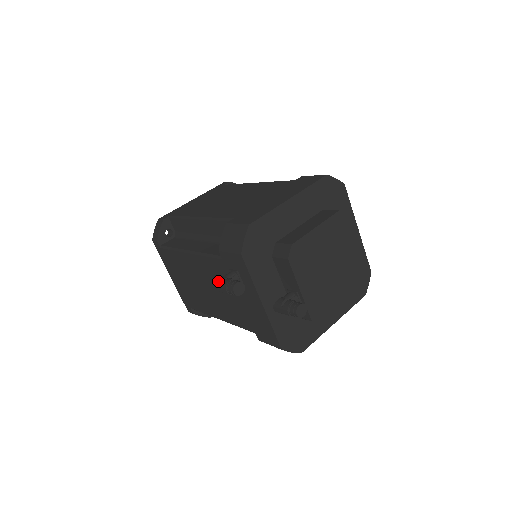
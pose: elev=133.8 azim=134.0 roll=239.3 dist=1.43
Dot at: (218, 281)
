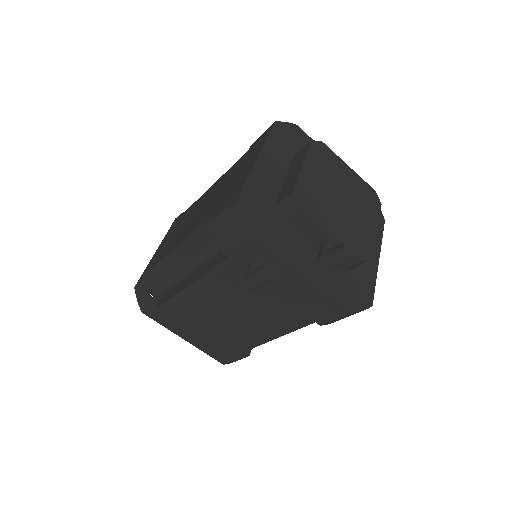
Dot at: (243, 281)
